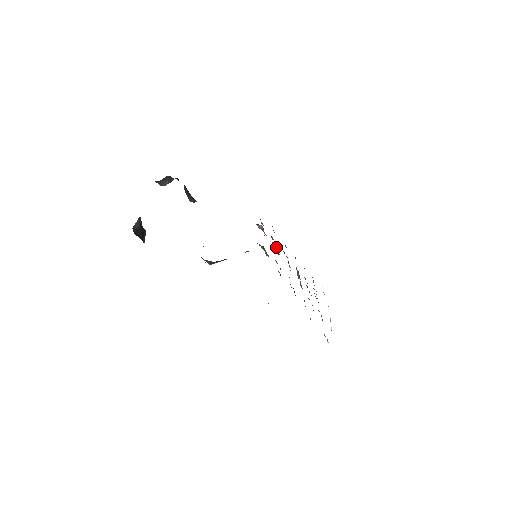
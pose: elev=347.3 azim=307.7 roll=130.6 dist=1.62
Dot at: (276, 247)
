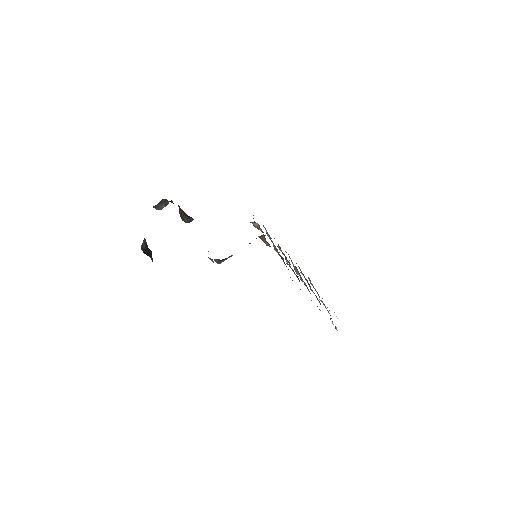
Dot at: occluded
